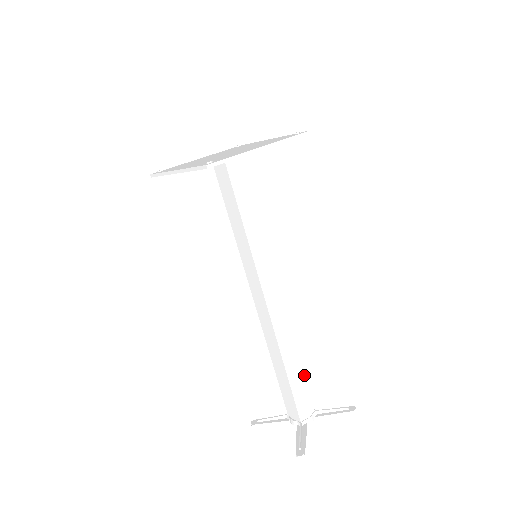
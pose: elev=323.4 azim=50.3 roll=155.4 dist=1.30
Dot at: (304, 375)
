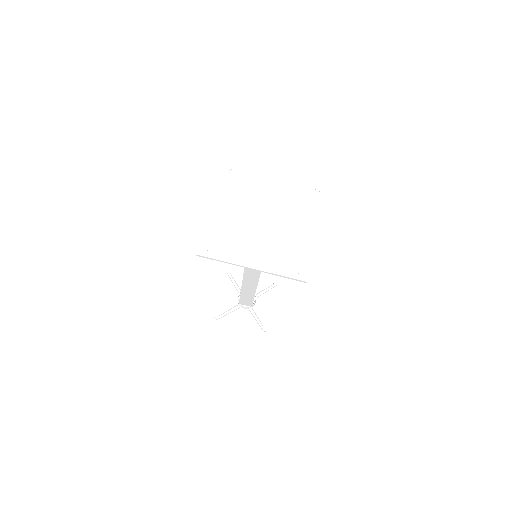
Dot at: occluded
